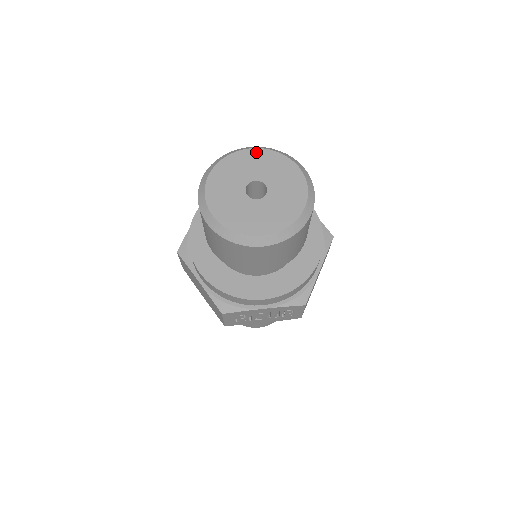
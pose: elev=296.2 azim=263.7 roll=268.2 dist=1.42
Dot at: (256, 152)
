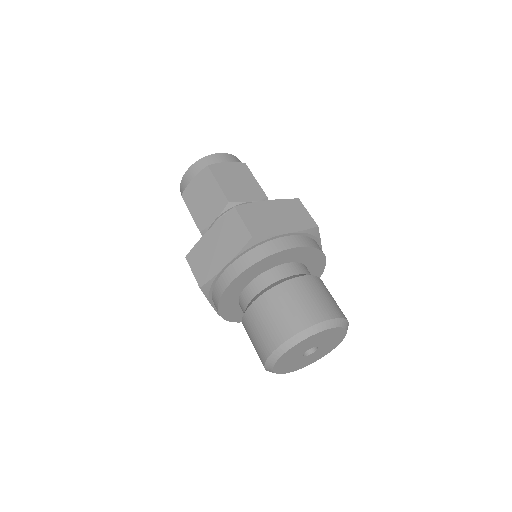
Dot at: (293, 349)
